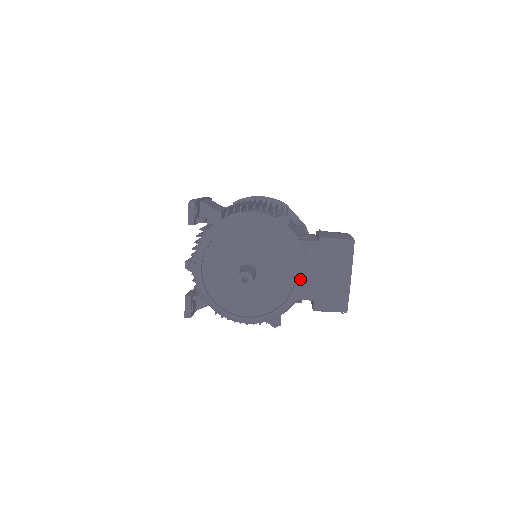
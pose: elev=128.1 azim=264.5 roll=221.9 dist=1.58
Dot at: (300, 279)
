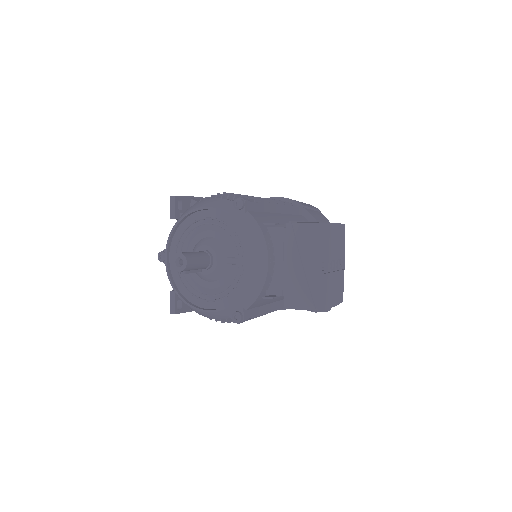
Dot at: (255, 267)
